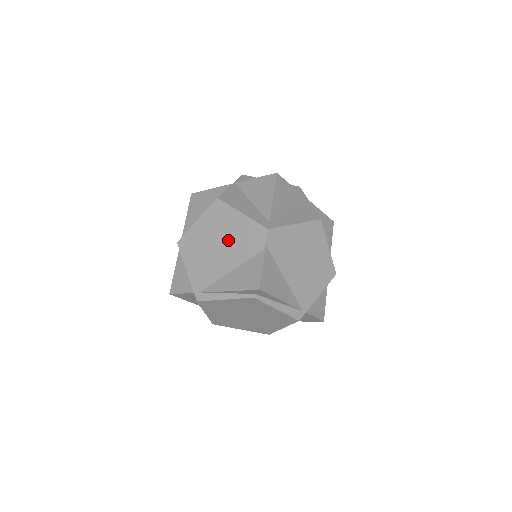
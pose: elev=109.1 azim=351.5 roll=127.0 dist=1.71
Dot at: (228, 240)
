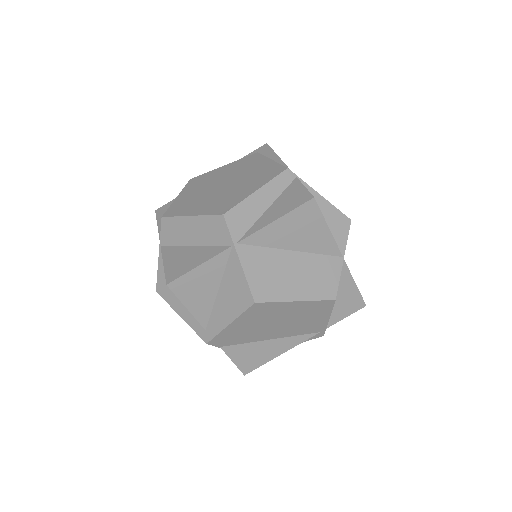
Dot at: occluded
